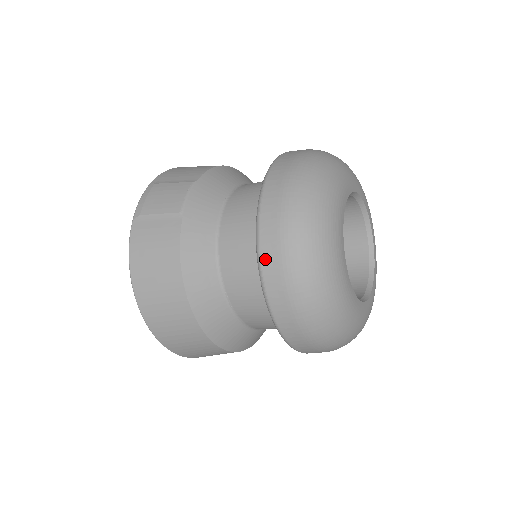
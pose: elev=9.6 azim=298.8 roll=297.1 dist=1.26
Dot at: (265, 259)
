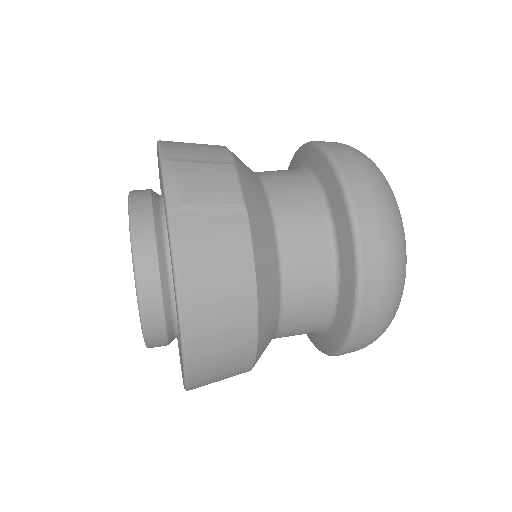
Dot at: (368, 261)
